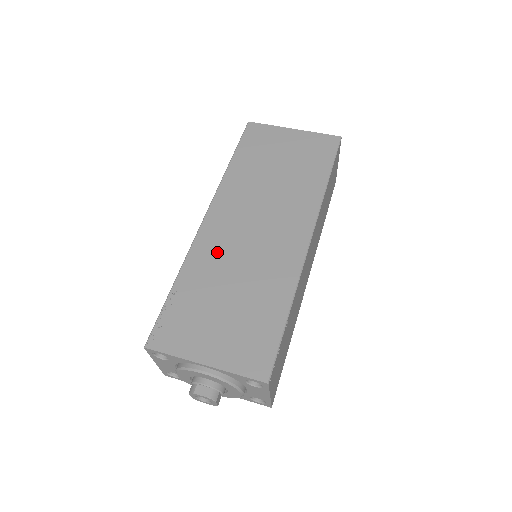
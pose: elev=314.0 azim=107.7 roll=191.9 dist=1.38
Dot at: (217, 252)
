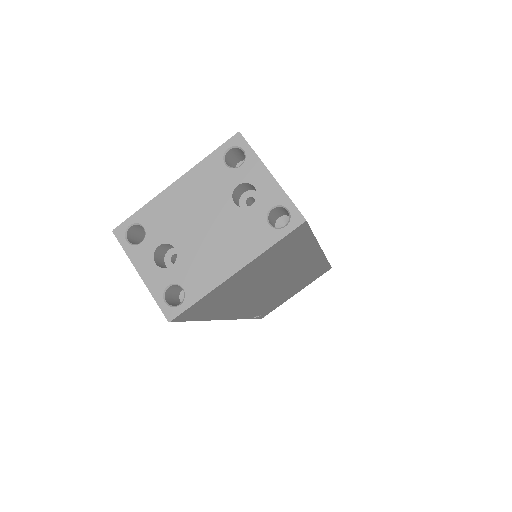
Dot at: occluded
